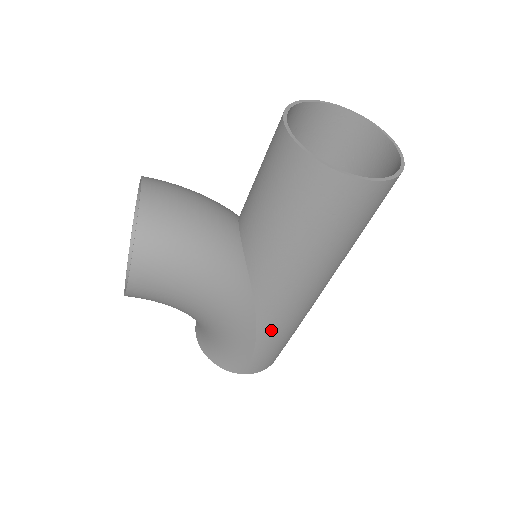
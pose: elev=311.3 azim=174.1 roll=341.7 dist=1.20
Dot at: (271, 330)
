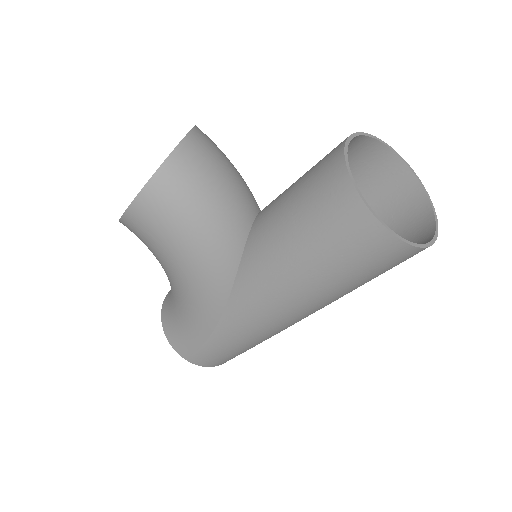
Dot at: (231, 330)
